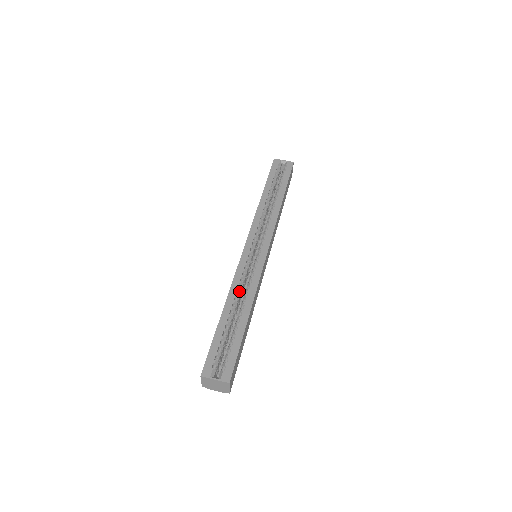
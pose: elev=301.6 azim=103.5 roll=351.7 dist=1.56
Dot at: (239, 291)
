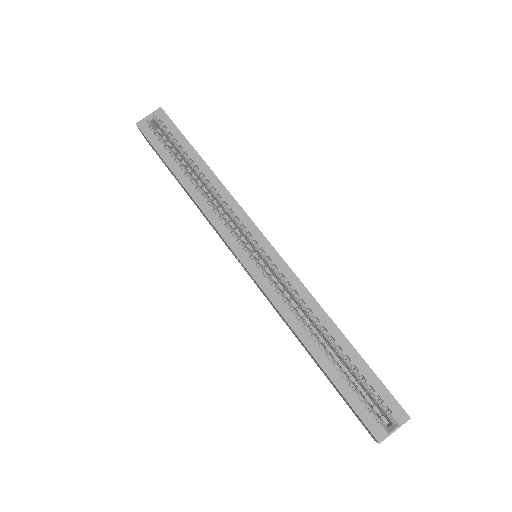
Dot at: (298, 316)
